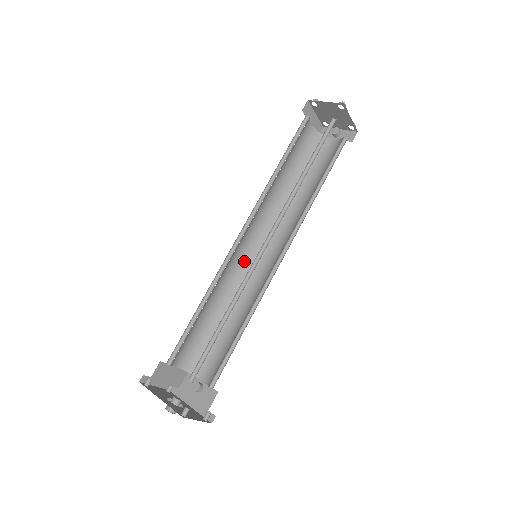
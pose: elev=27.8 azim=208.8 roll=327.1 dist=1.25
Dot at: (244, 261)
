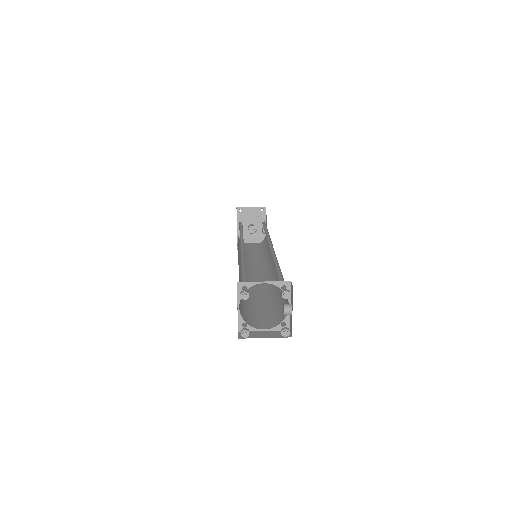
Dot at: occluded
